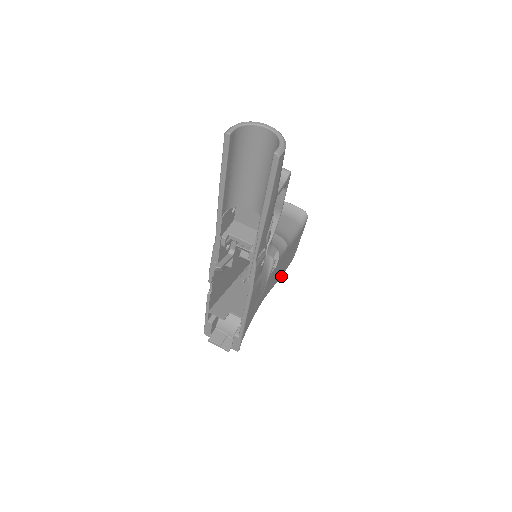
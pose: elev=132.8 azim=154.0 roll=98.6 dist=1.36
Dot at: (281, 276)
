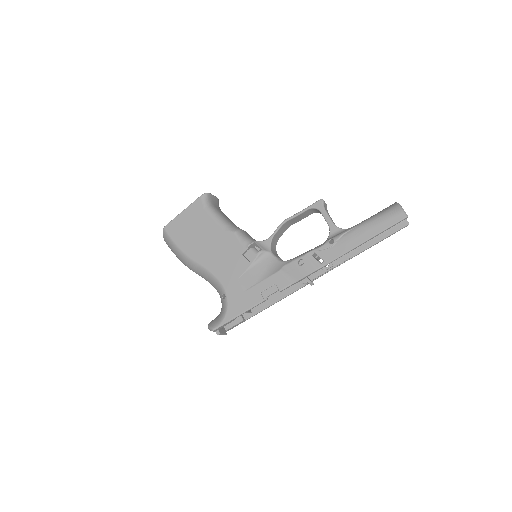
Dot at: occluded
